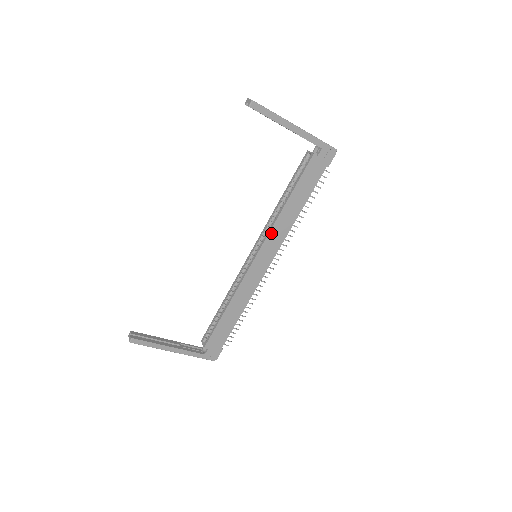
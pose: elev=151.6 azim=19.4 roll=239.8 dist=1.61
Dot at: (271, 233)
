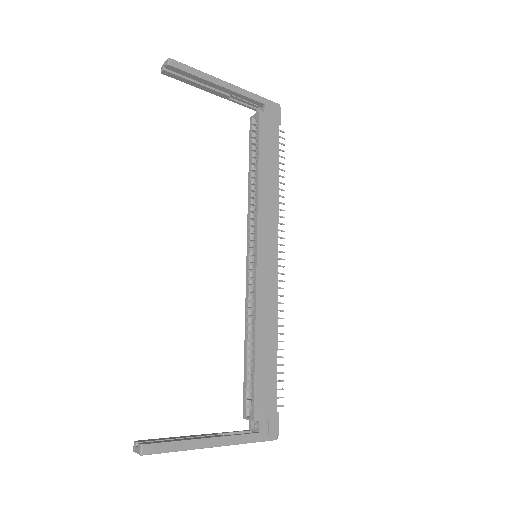
Dot at: (260, 216)
